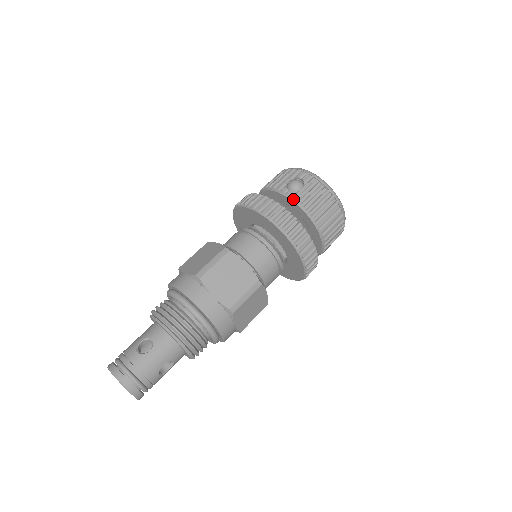
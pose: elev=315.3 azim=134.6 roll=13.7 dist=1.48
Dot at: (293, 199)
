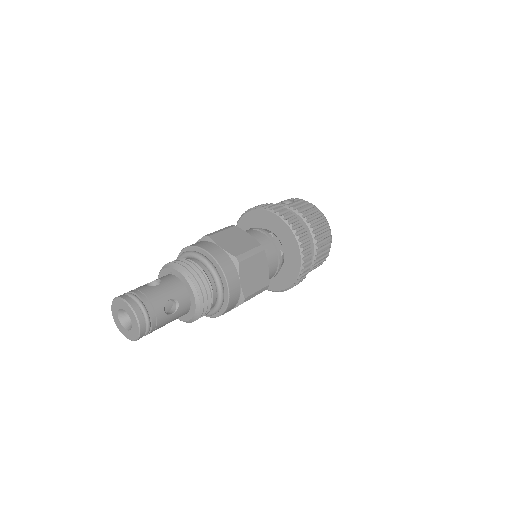
Dot at: (286, 206)
